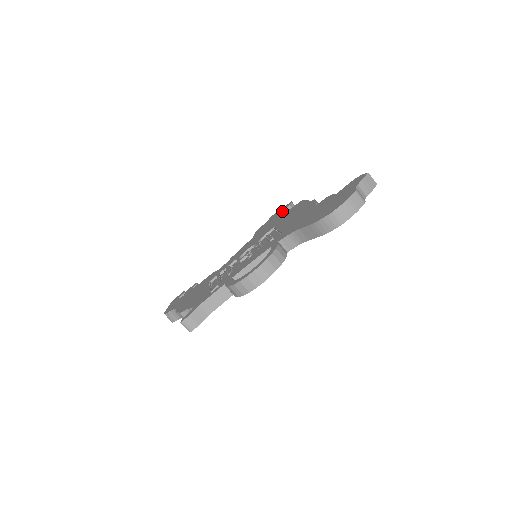
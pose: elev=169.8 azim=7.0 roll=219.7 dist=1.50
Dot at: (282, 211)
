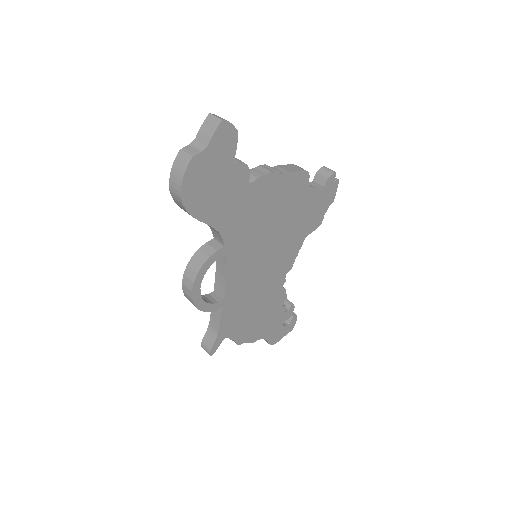
Dot at: occluded
